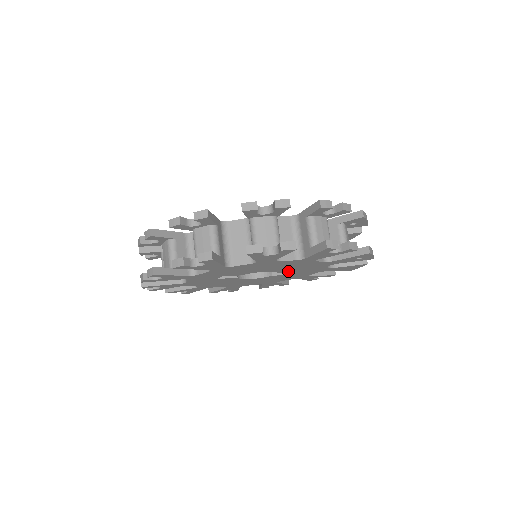
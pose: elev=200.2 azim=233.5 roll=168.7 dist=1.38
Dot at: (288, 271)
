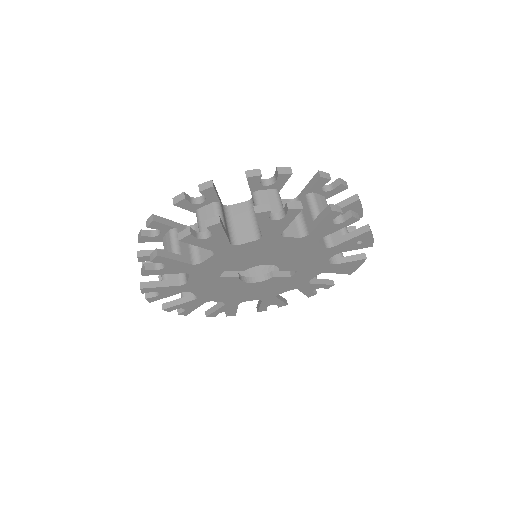
Dot at: (290, 267)
